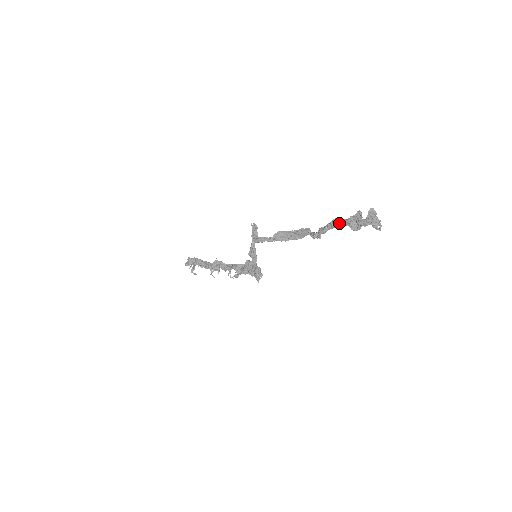
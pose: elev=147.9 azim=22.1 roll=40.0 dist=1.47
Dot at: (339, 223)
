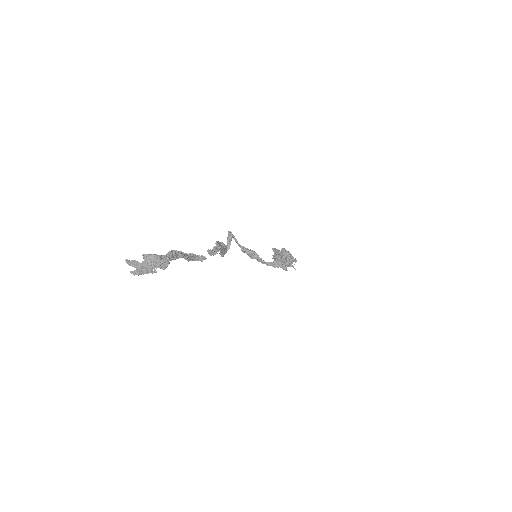
Dot at: occluded
